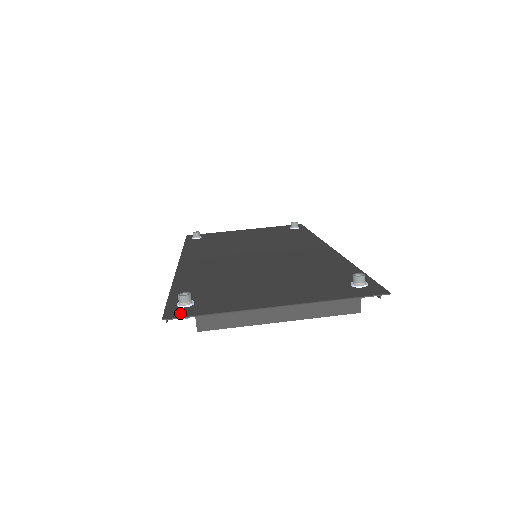
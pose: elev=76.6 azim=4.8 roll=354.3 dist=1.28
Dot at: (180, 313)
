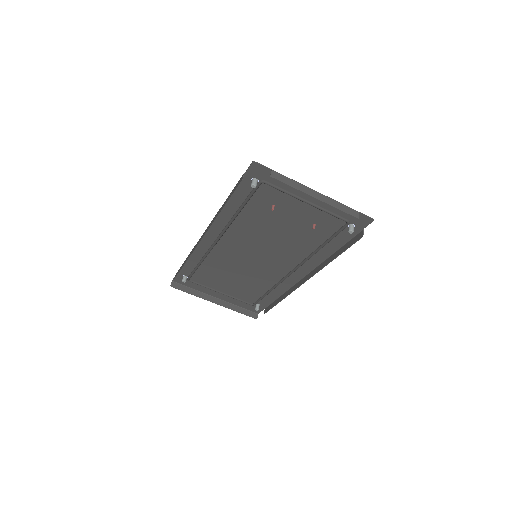
Dot at: (260, 169)
